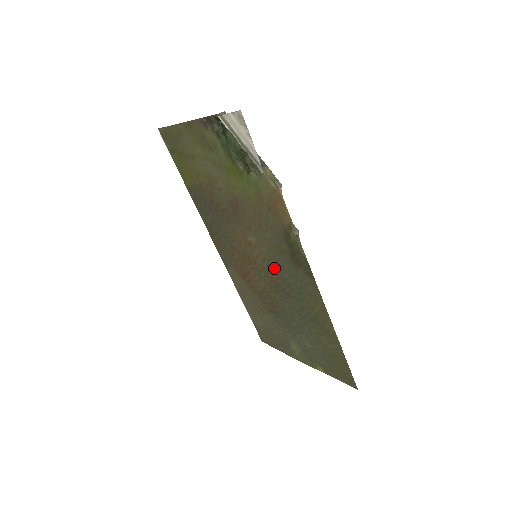
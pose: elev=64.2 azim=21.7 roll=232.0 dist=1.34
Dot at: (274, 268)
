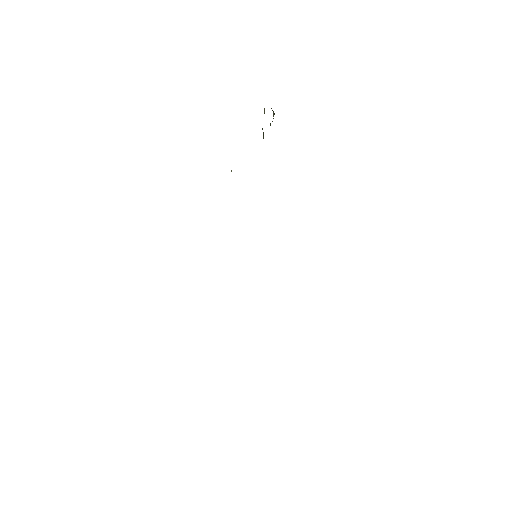
Dot at: occluded
